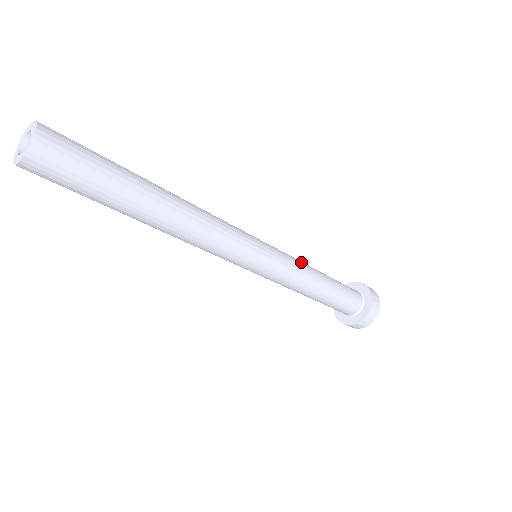
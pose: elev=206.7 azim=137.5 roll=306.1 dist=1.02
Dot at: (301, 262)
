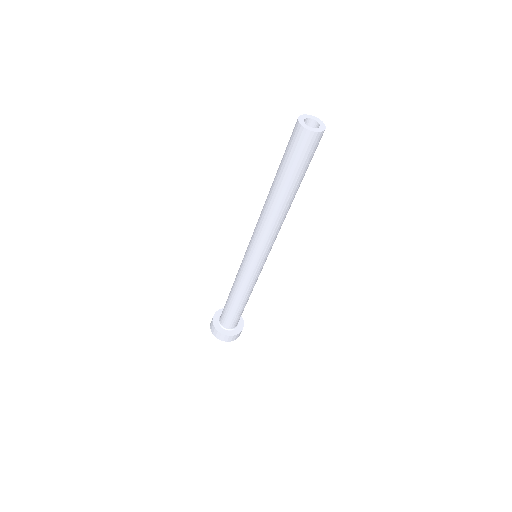
Dot at: occluded
